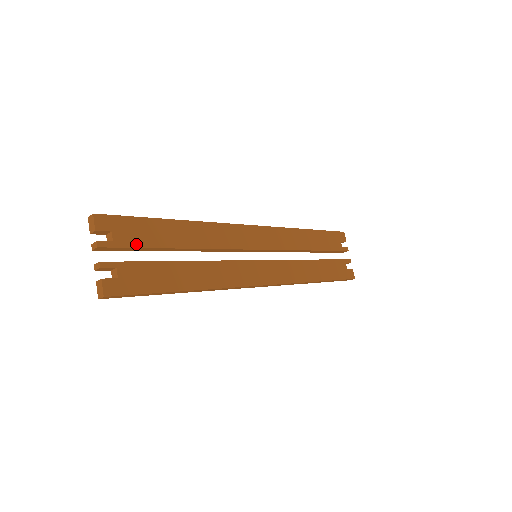
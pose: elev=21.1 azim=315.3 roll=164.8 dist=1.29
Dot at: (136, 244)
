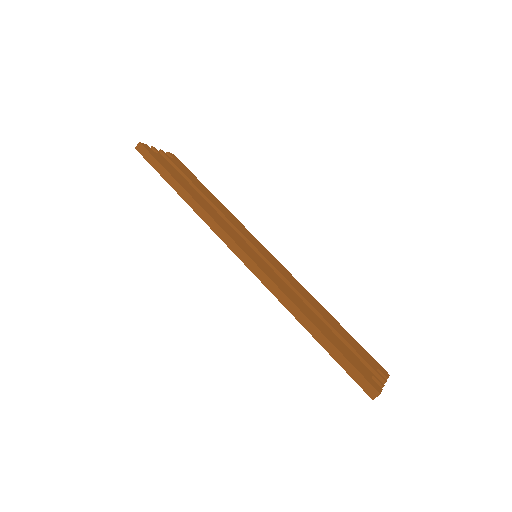
Dot at: (179, 168)
